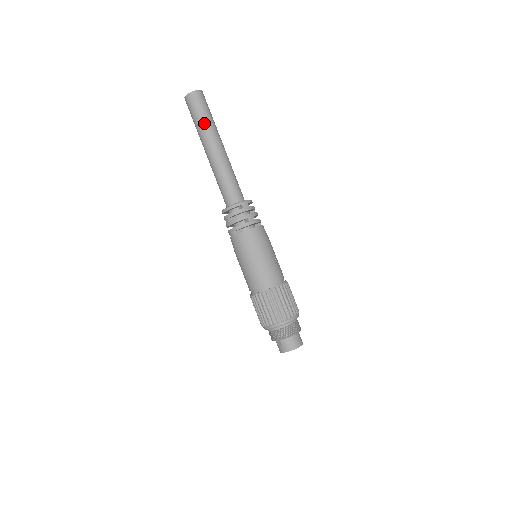
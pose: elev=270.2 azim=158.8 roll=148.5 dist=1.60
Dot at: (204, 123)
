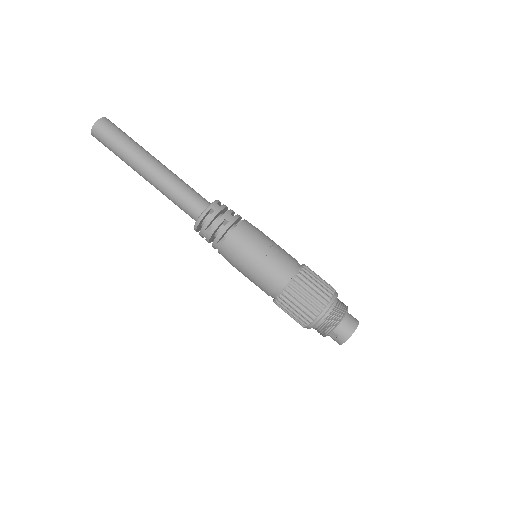
Dot at: (125, 147)
